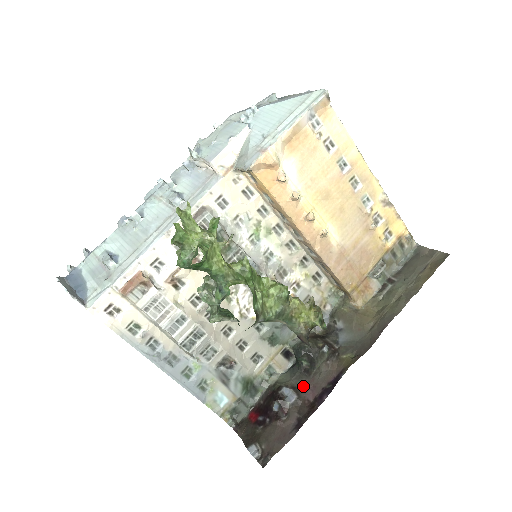
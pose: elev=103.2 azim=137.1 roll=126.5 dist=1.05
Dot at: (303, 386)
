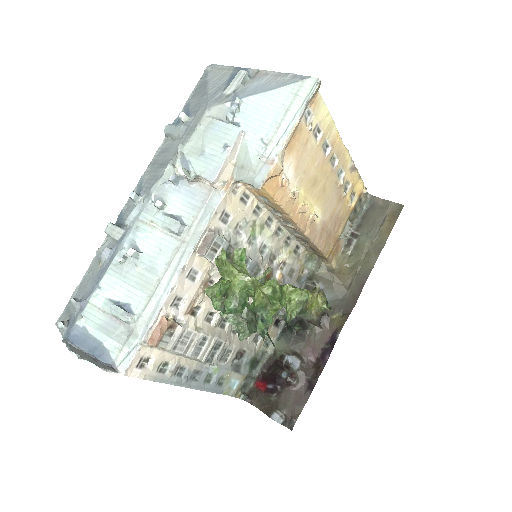
Dot at: (302, 350)
